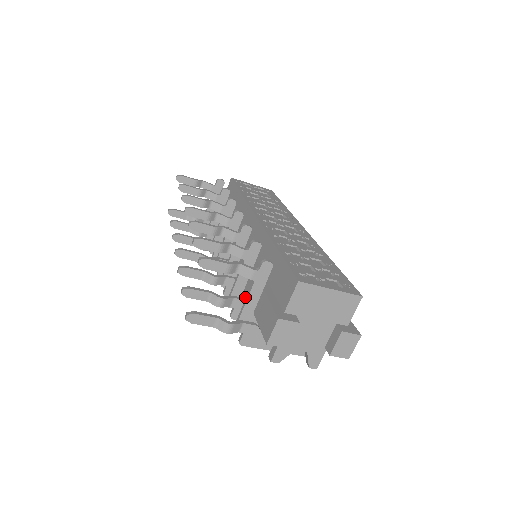
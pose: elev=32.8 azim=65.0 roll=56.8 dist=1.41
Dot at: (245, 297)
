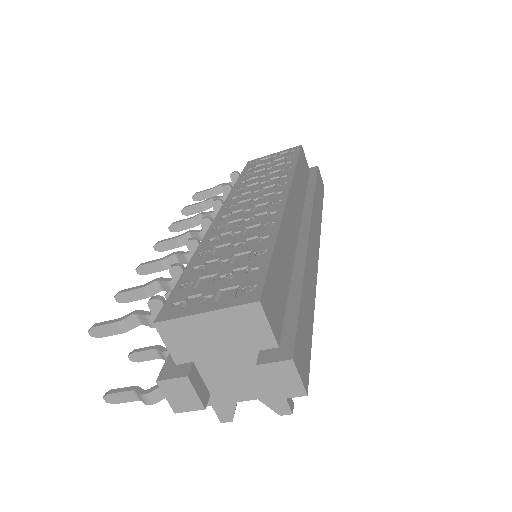
Dot at: occluded
